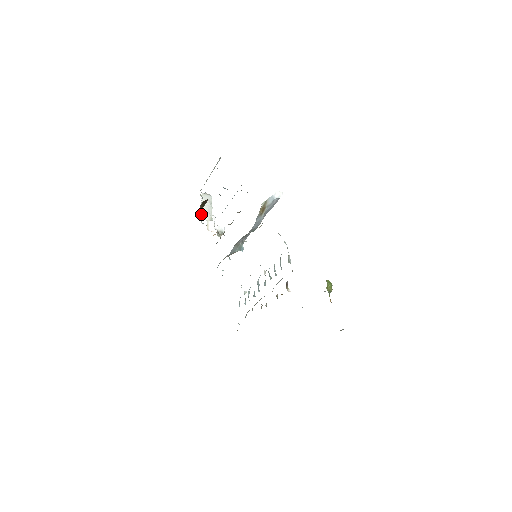
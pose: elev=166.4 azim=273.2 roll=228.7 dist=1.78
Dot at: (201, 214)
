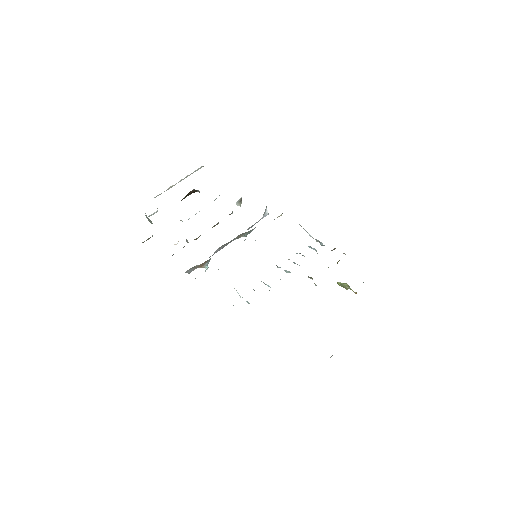
Dot at: occluded
